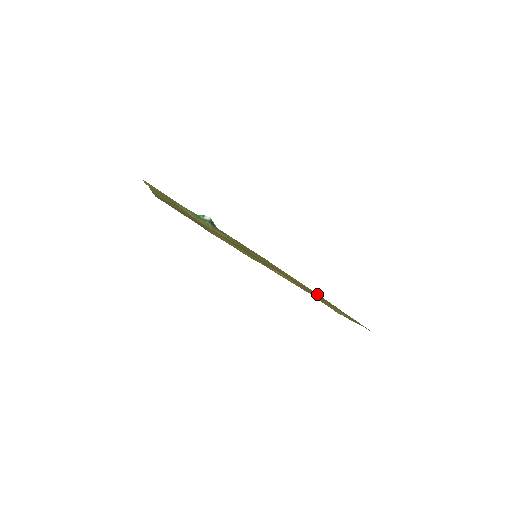
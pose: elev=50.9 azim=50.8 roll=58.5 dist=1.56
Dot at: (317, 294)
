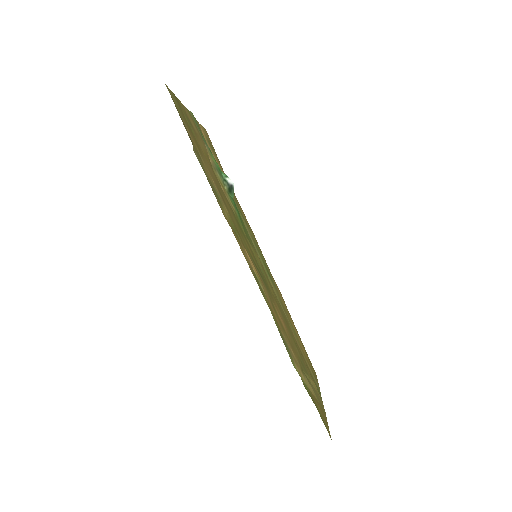
Dot at: (311, 368)
